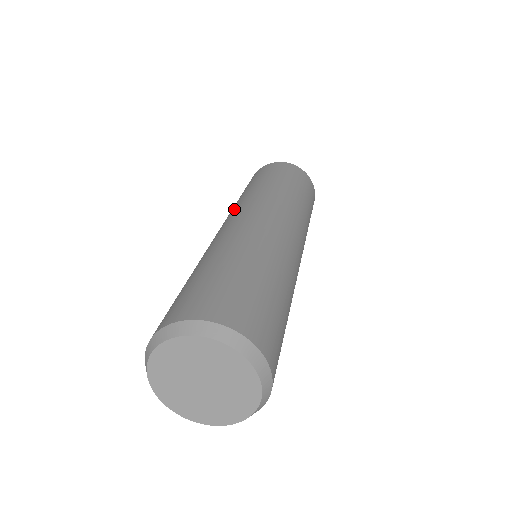
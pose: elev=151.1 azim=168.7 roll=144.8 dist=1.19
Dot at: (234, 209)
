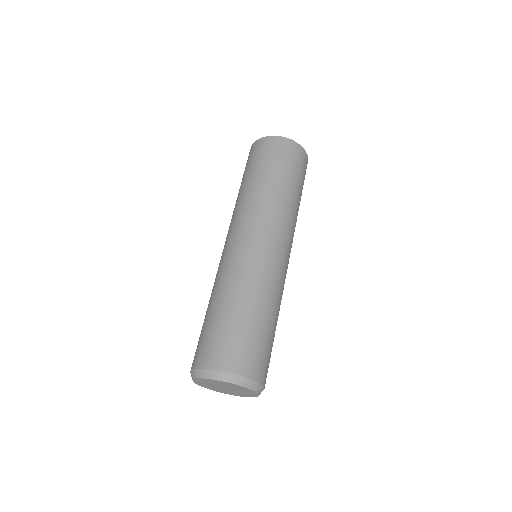
Dot at: occluded
